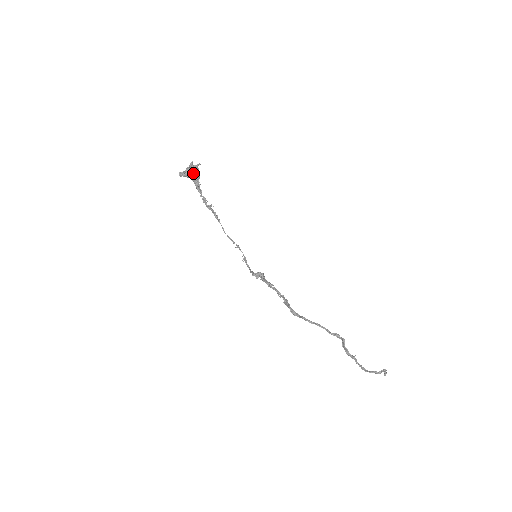
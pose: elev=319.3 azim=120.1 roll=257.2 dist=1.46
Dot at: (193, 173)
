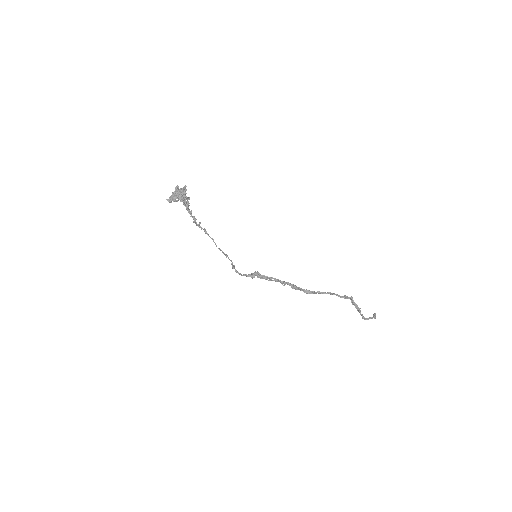
Dot at: (183, 196)
